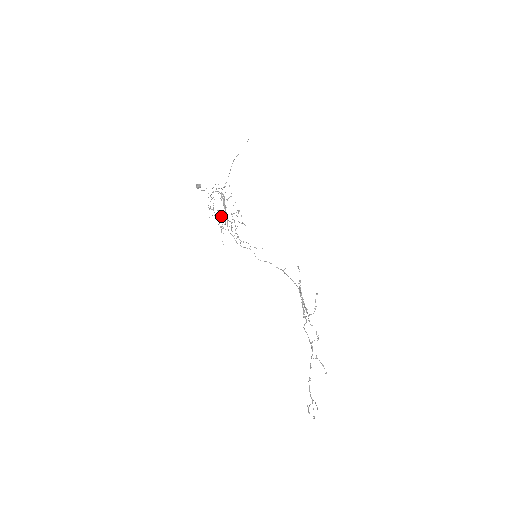
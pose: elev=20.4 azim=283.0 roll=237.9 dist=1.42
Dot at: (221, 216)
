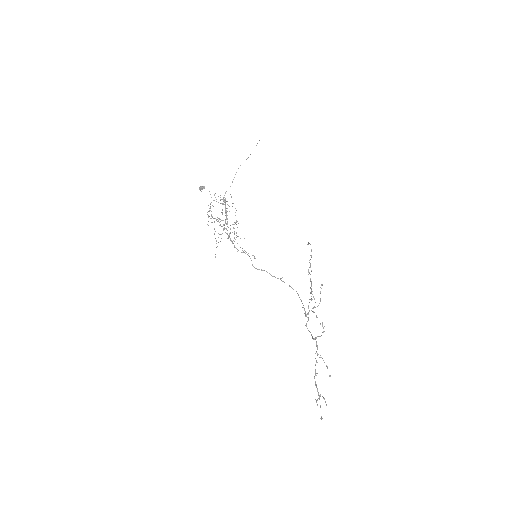
Dot at: (221, 220)
